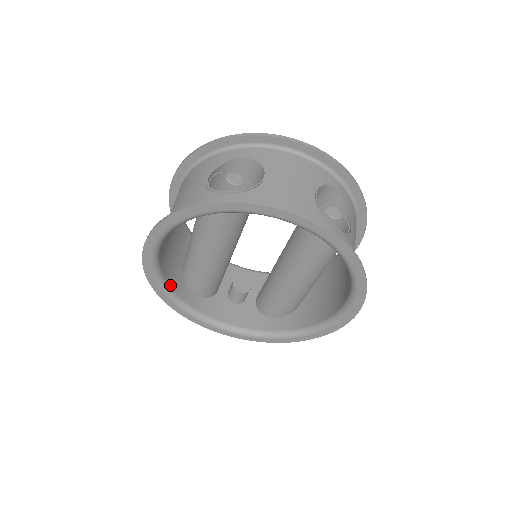
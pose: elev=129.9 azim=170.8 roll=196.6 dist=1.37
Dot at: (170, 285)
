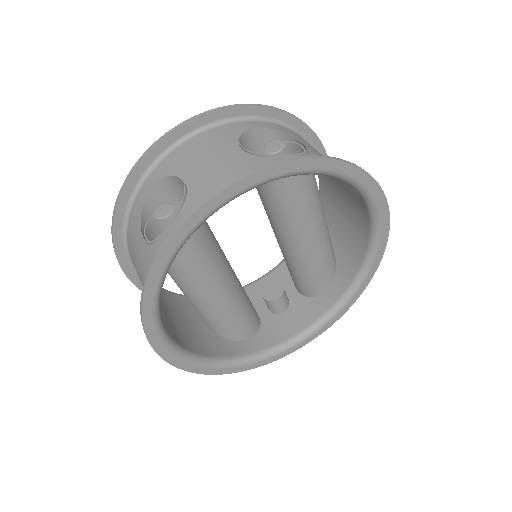
Dot at: (215, 356)
